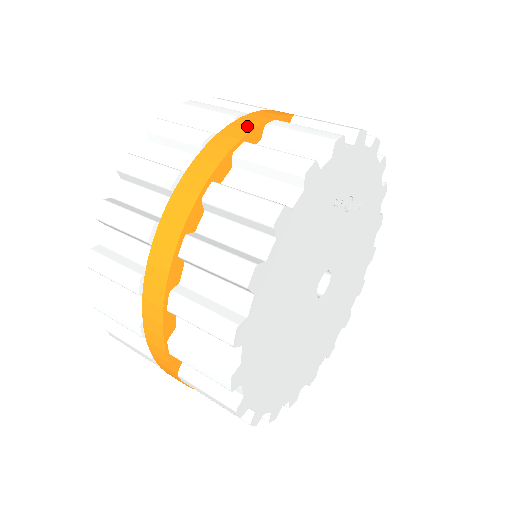
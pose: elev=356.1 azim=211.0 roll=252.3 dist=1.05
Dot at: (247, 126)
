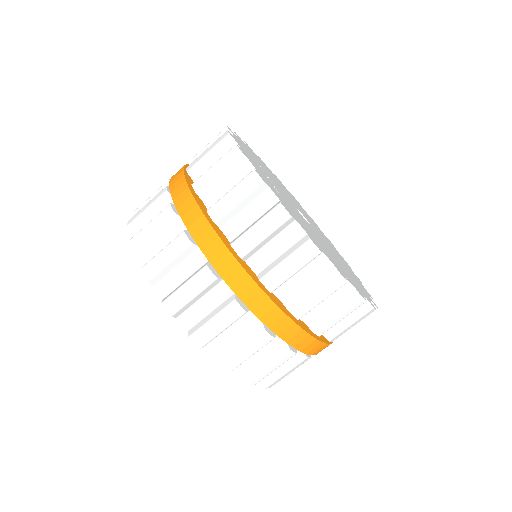
Dot at: (210, 237)
